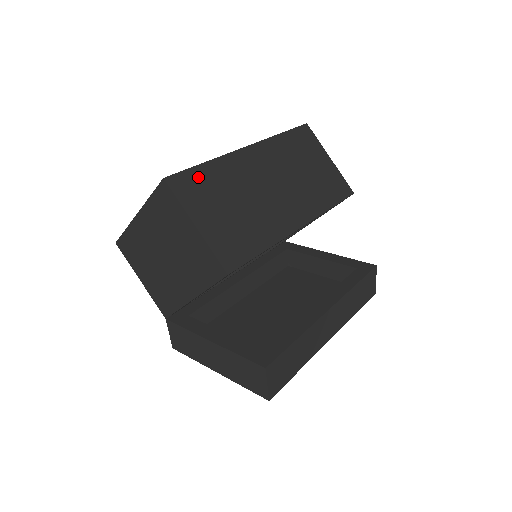
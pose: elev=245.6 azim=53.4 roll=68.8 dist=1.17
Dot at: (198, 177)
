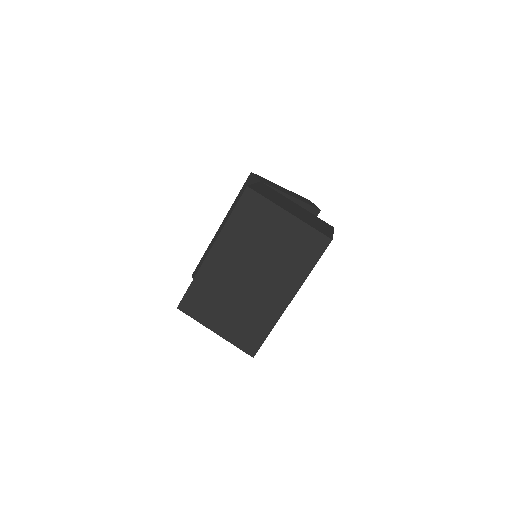
Dot at: occluded
